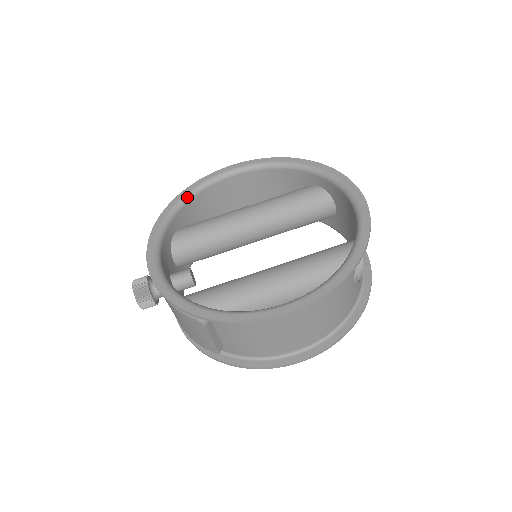
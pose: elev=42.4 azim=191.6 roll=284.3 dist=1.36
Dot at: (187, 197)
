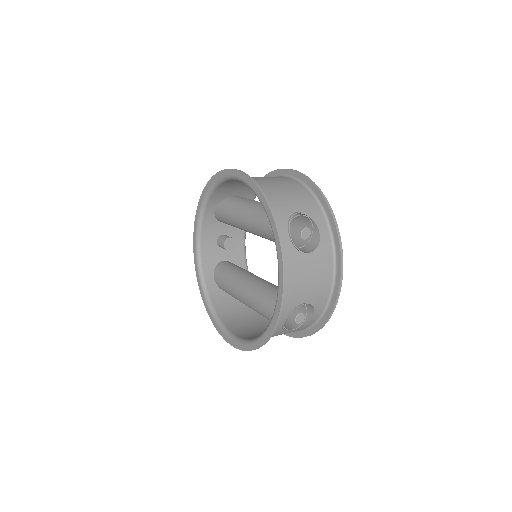
Dot at: (211, 189)
